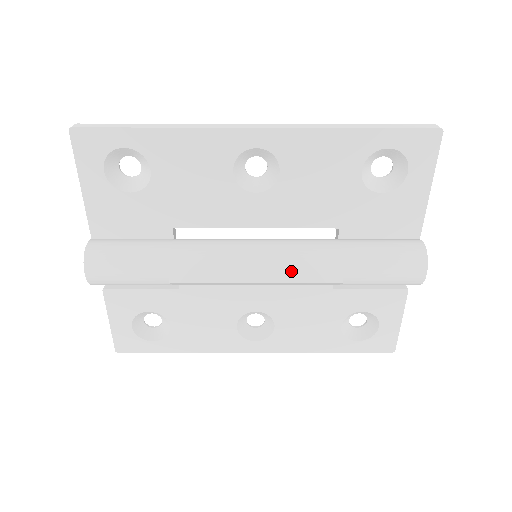
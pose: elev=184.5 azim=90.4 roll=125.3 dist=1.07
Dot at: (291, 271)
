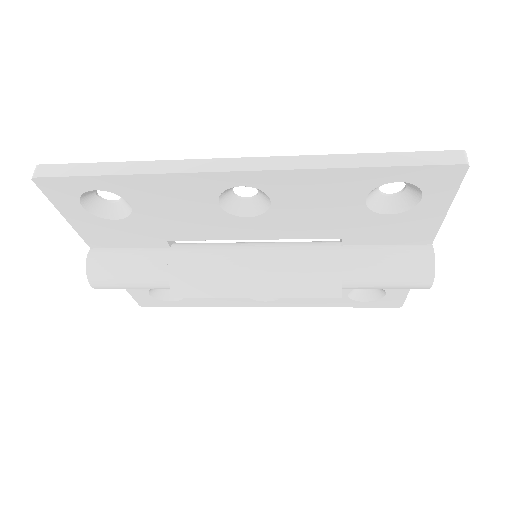
Dot at: (289, 287)
